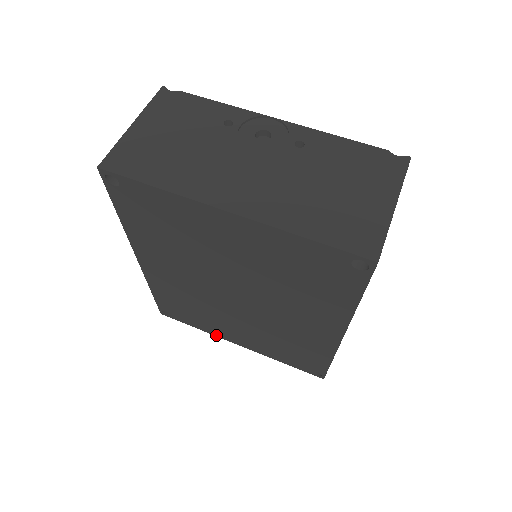
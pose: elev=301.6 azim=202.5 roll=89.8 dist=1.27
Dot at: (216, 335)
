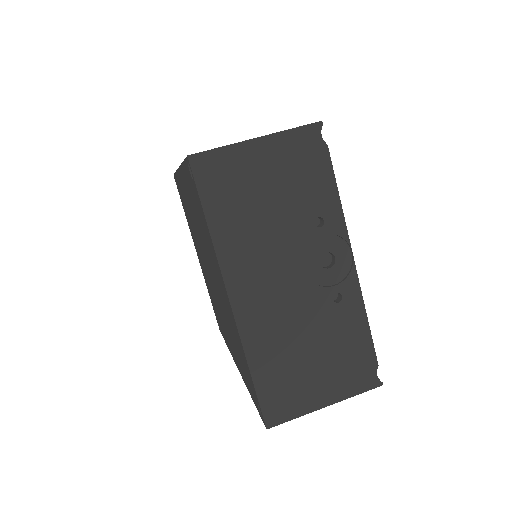
Dot at: occluded
